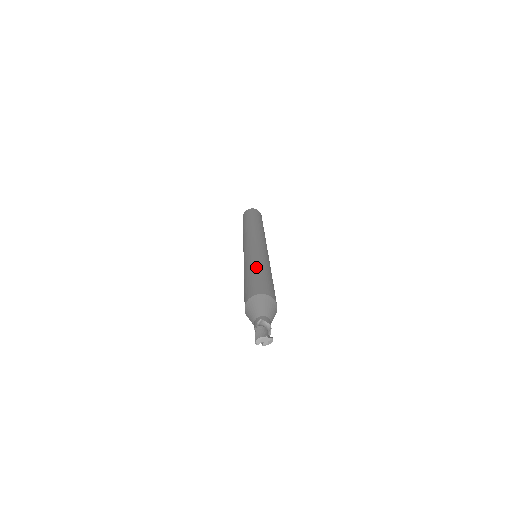
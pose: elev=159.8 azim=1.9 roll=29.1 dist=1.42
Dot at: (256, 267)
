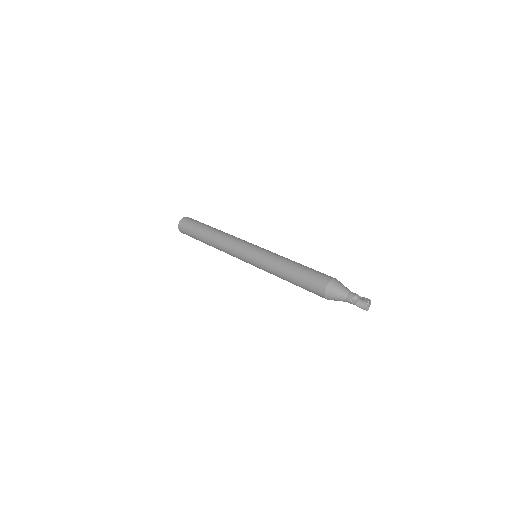
Dot at: (287, 273)
